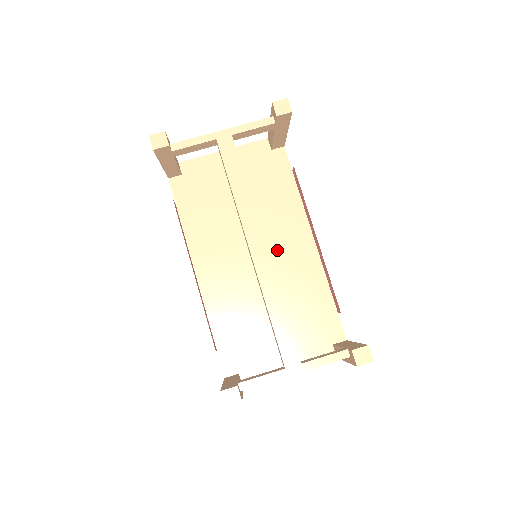
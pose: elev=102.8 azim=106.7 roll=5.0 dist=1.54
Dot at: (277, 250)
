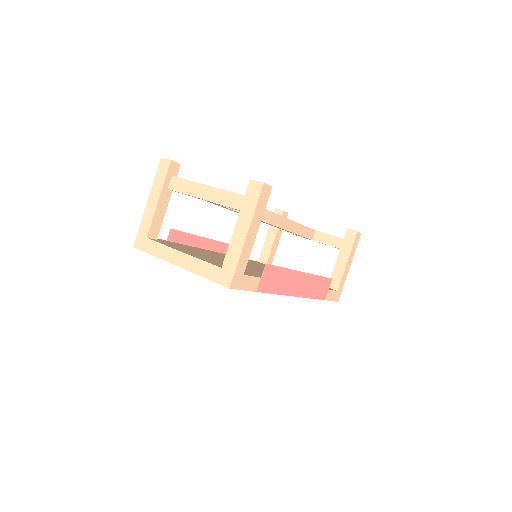
Dot at: occluded
